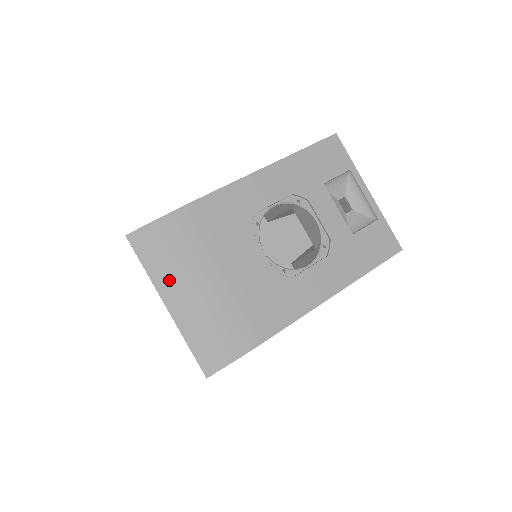
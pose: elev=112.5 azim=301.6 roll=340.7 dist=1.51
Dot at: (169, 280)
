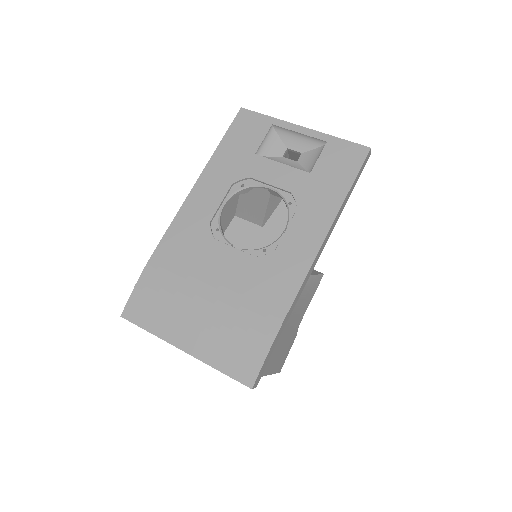
Dot at: (171, 327)
